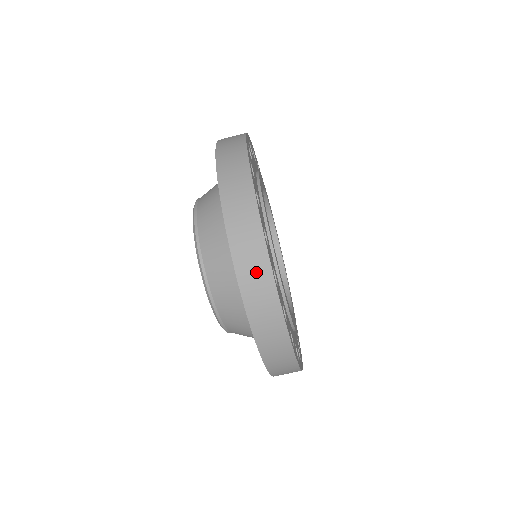
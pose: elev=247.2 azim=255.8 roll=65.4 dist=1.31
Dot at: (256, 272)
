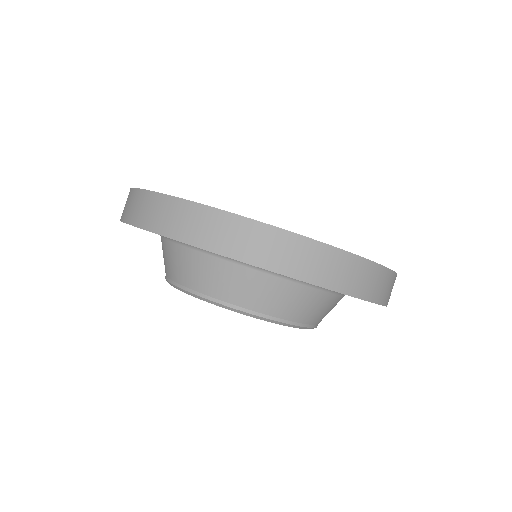
Dot at: (162, 212)
